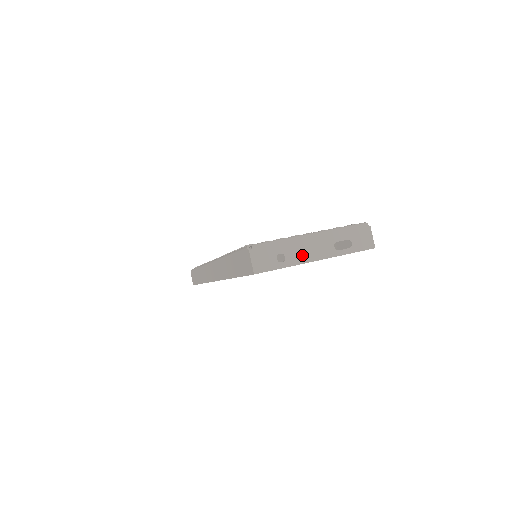
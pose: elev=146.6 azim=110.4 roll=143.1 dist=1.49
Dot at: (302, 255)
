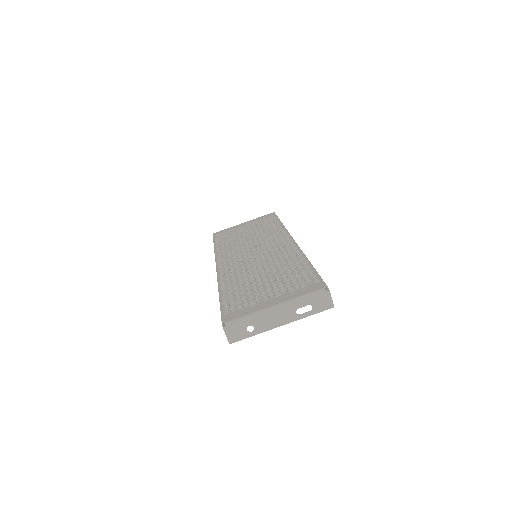
Dot at: (268, 324)
